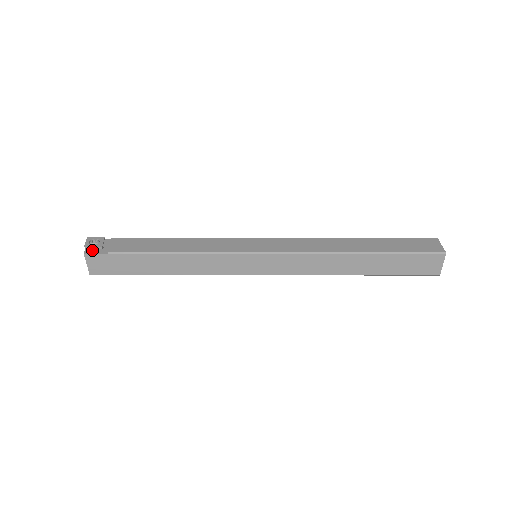
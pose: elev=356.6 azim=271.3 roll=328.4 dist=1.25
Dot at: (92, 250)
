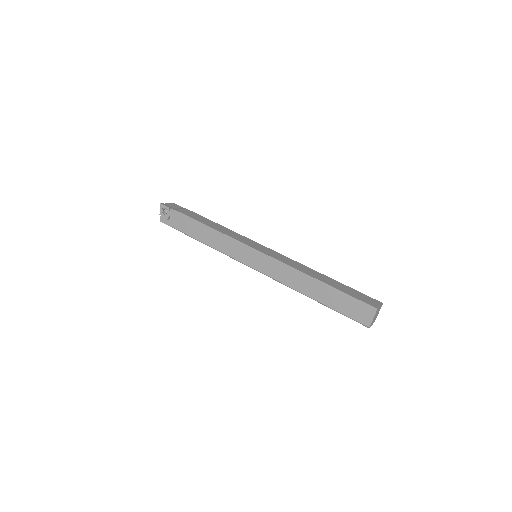
Dot at: (164, 220)
